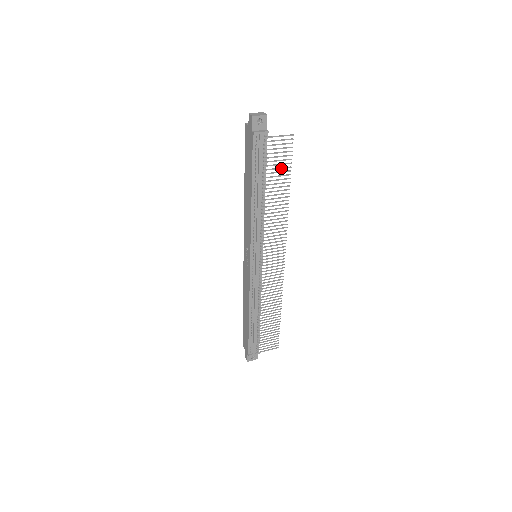
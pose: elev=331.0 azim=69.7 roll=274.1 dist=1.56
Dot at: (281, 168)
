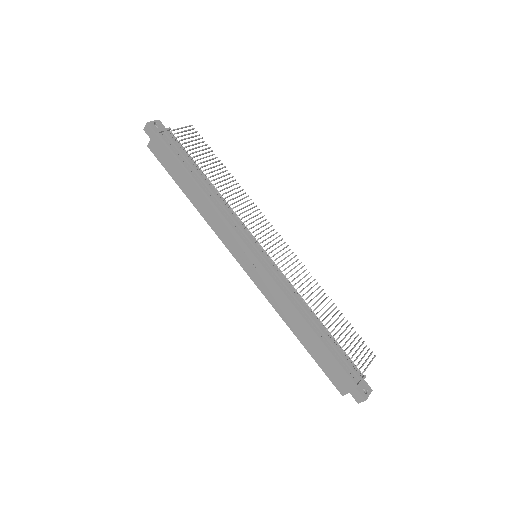
Dot at: (205, 153)
